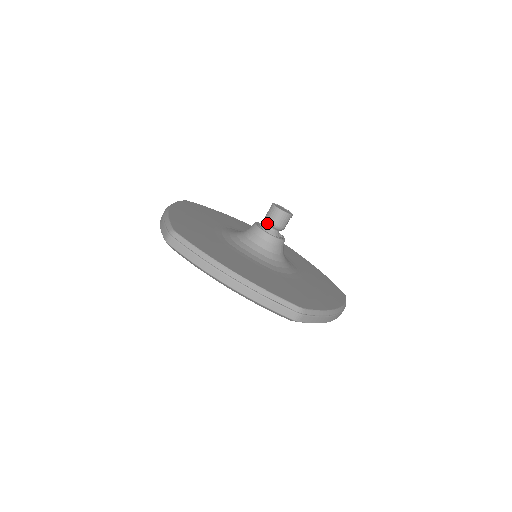
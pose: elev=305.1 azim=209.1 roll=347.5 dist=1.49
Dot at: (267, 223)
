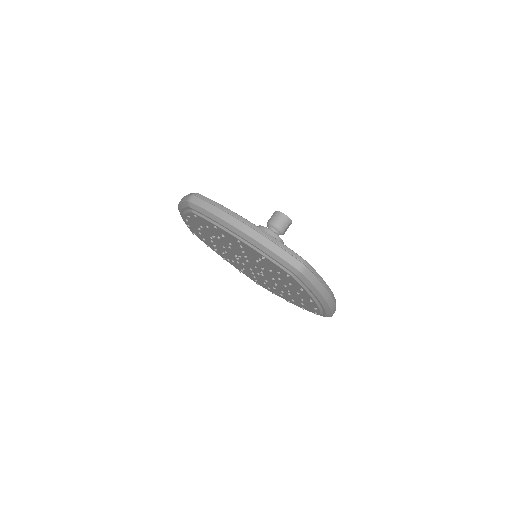
Dot at: (270, 225)
